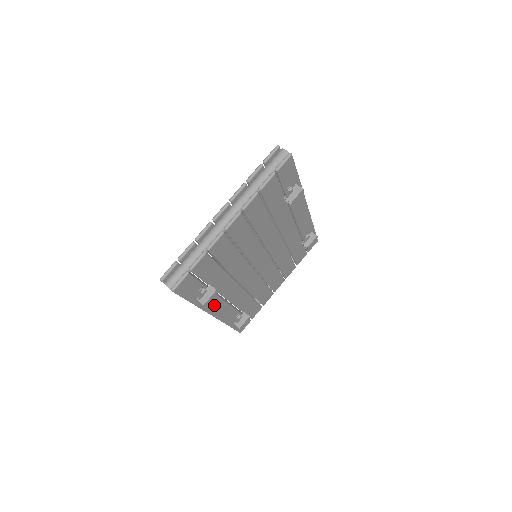
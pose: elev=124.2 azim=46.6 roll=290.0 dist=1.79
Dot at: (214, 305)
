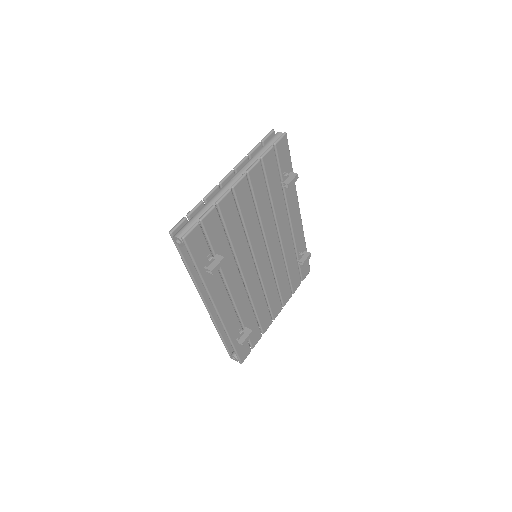
Dot at: (219, 294)
